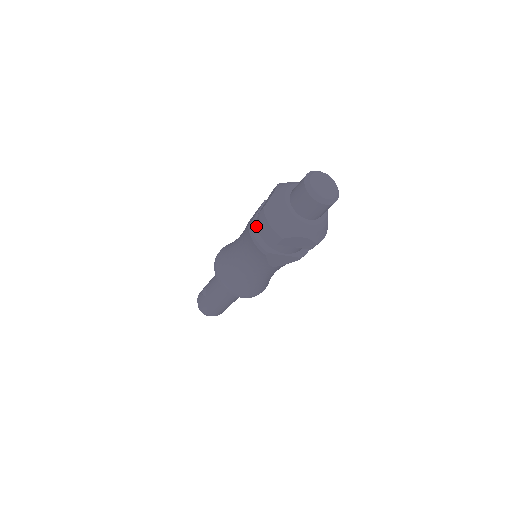
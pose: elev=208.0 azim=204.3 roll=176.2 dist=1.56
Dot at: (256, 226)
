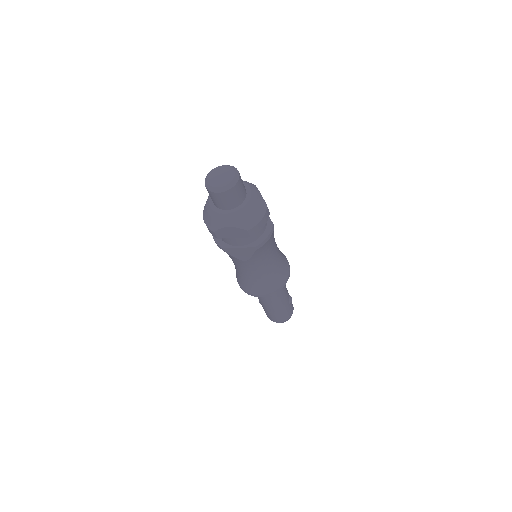
Dot at: occluded
